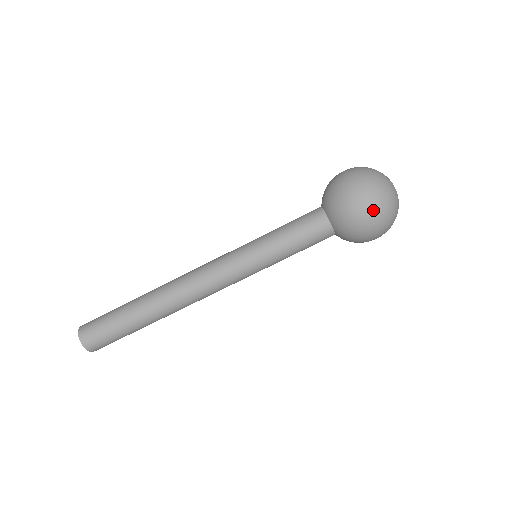
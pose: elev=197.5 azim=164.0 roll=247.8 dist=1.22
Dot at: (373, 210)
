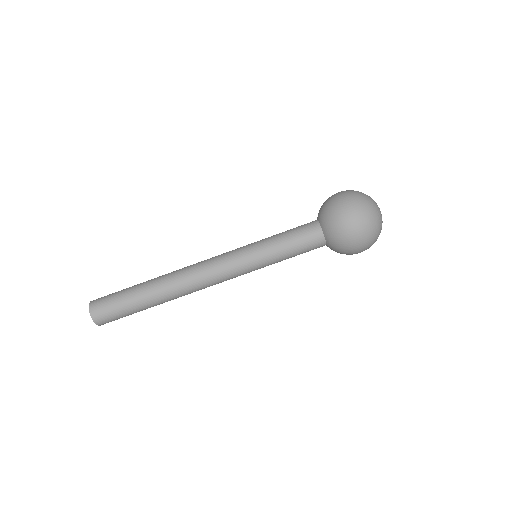
Dot at: (353, 205)
